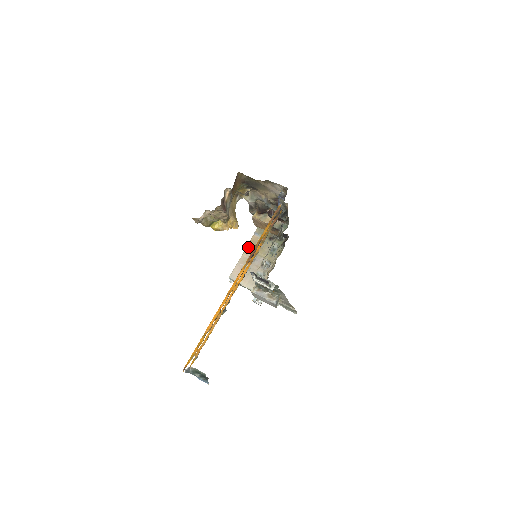
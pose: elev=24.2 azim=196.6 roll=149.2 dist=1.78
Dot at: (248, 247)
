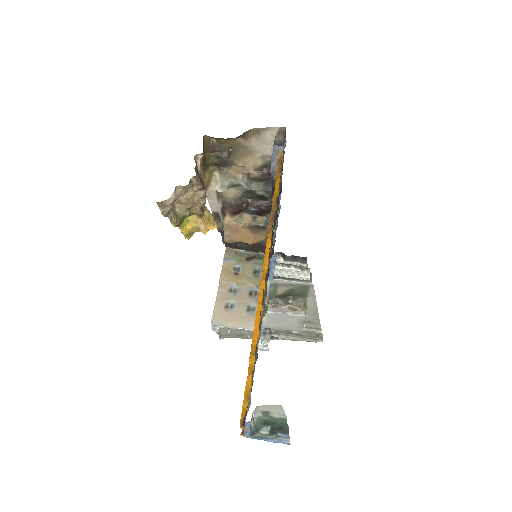
Dot at: (222, 278)
